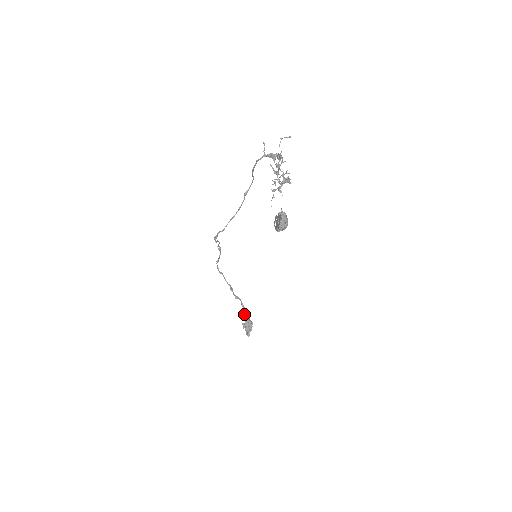
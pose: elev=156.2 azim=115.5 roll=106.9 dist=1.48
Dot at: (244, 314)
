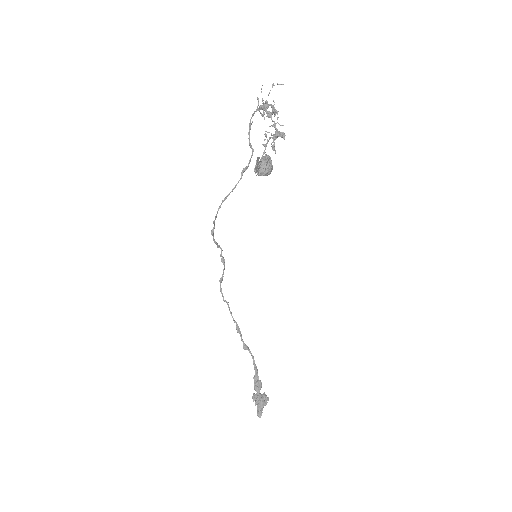
Dot at: (255, 378)
